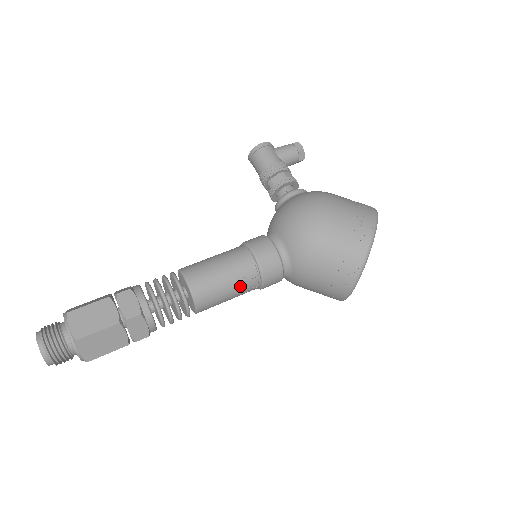
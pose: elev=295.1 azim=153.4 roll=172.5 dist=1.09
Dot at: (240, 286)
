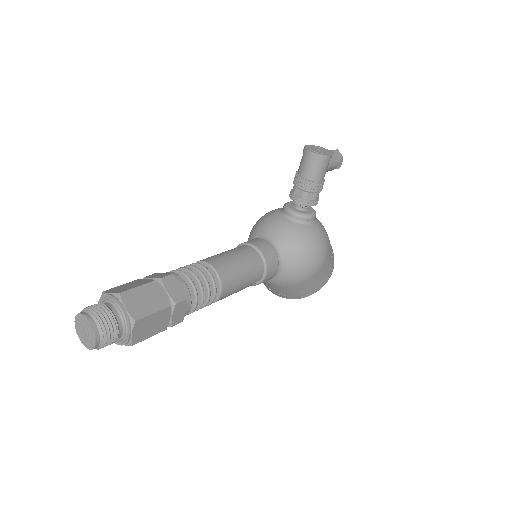
Dot at: occluded
